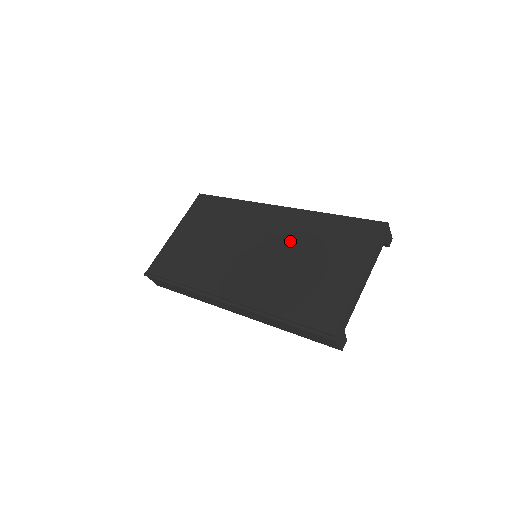
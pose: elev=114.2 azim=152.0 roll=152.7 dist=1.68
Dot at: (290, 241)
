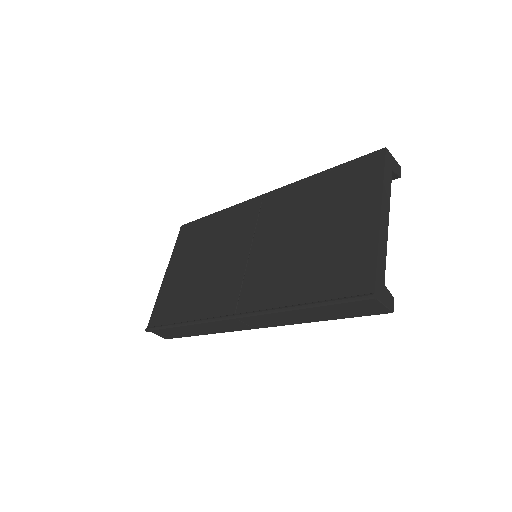
Dot at: (285, 221)
